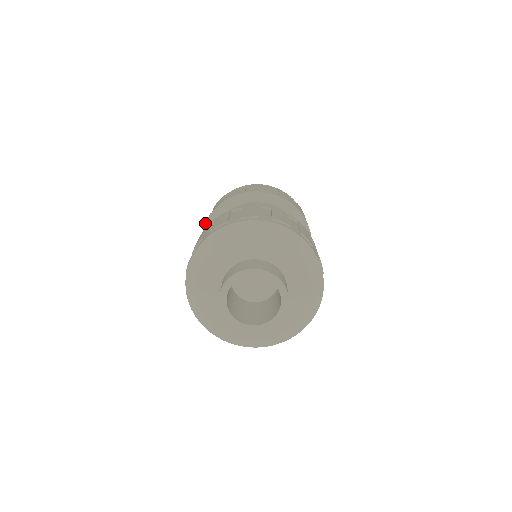
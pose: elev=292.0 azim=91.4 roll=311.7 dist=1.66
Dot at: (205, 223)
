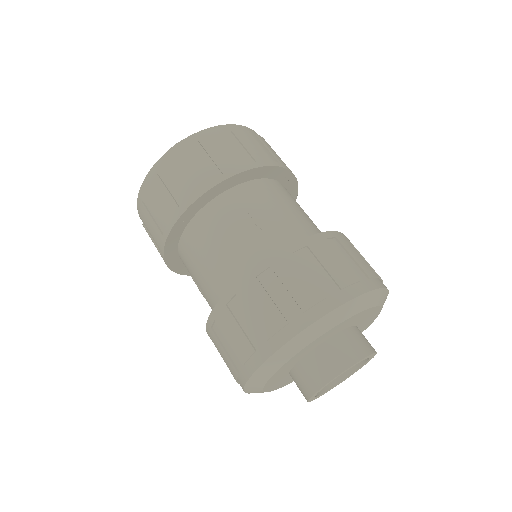
Dot at: (164, 242)
